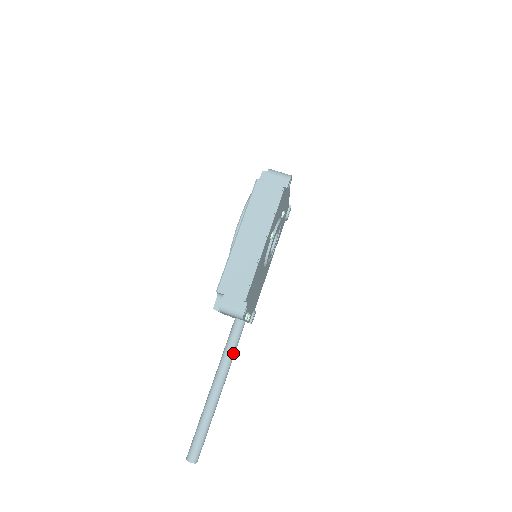
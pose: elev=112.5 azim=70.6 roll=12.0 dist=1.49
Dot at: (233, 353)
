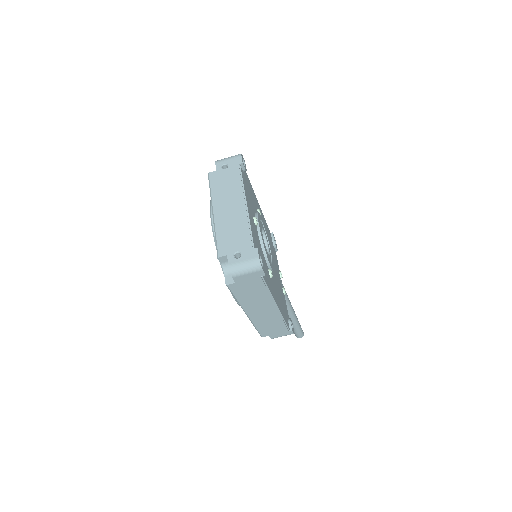
Dot at: (288, 301)
